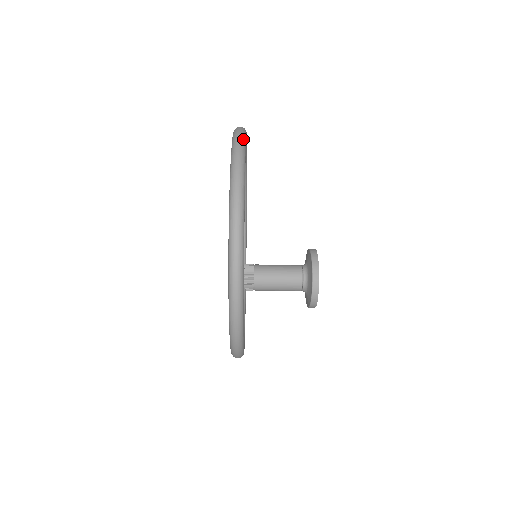
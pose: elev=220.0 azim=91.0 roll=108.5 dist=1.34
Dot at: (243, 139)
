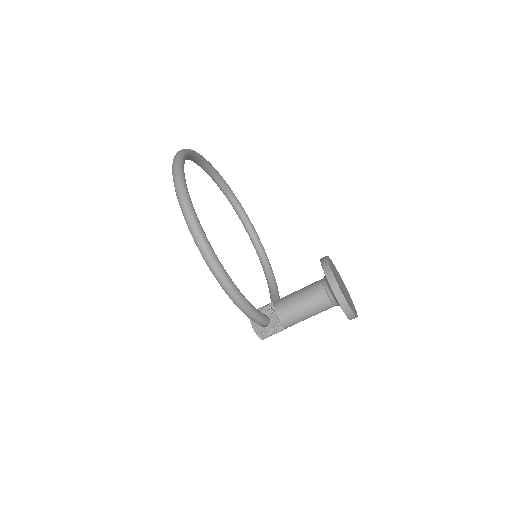
Dot at: occluded
